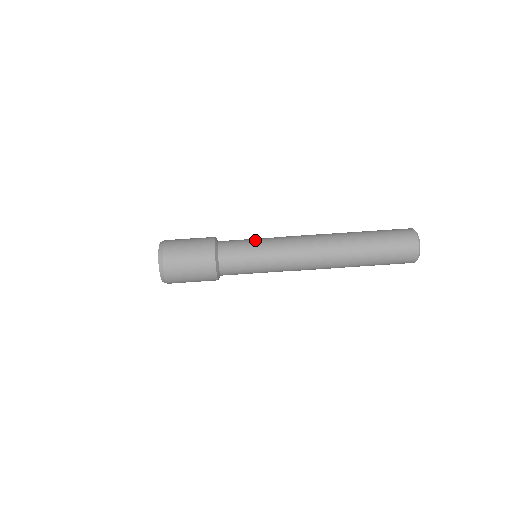
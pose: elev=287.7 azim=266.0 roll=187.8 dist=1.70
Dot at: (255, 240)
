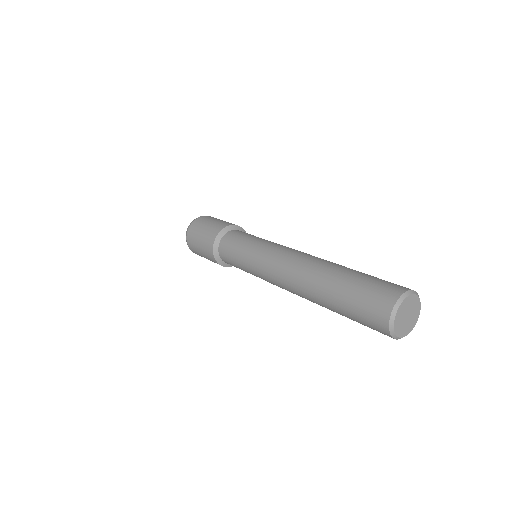
Dot at: (260, 238)
